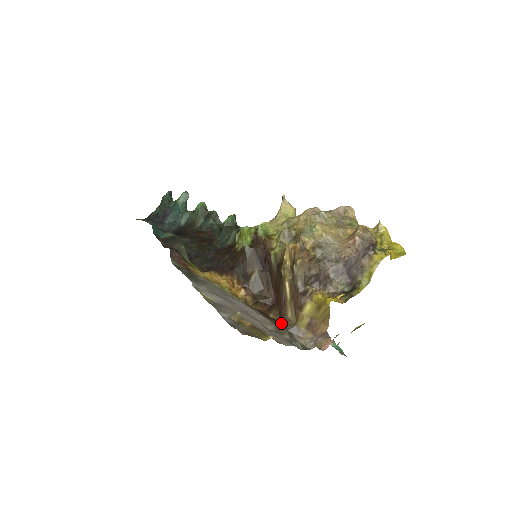
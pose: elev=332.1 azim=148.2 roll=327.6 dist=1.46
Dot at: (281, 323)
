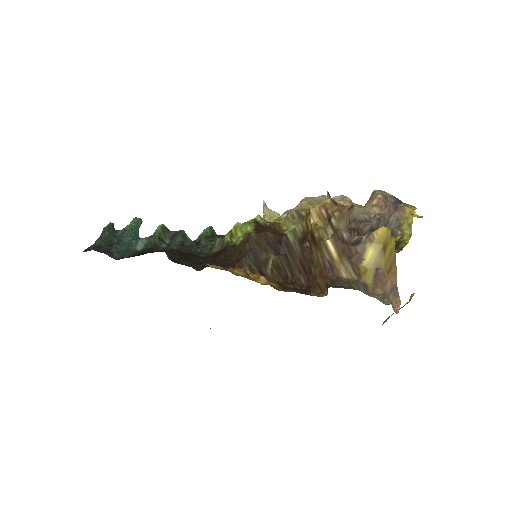
Dot at: (339, 285)
